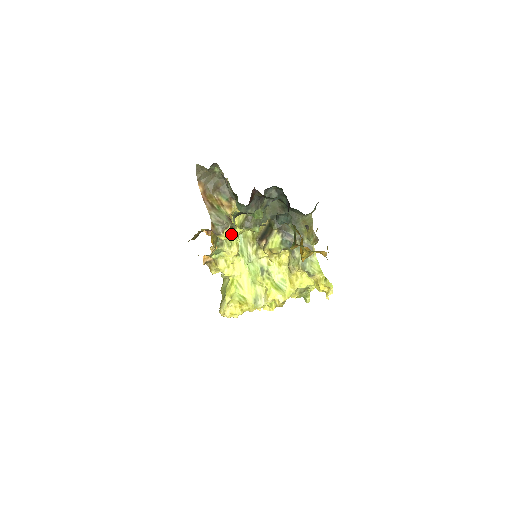
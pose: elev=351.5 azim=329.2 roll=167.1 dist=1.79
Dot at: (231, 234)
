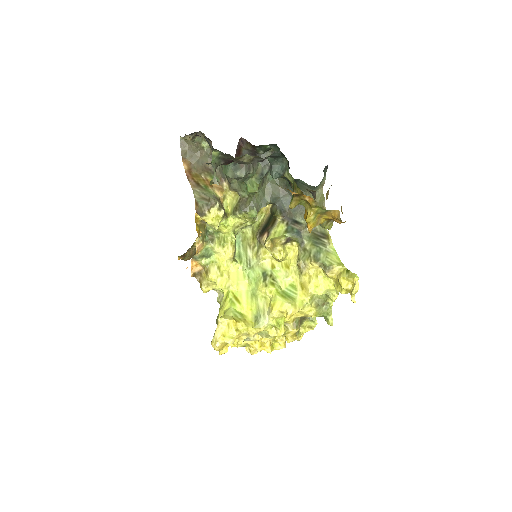
Dot at: (220, 216)
